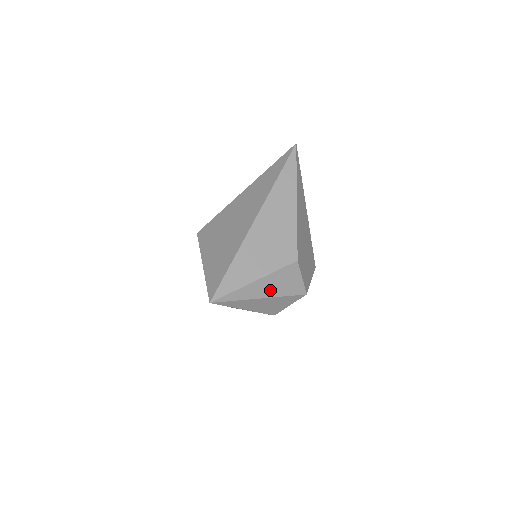
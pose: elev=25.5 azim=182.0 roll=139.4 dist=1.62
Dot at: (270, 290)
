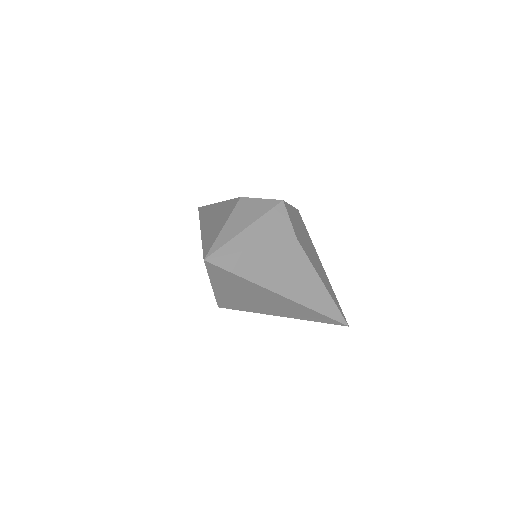
Dot at: (246, 221)
